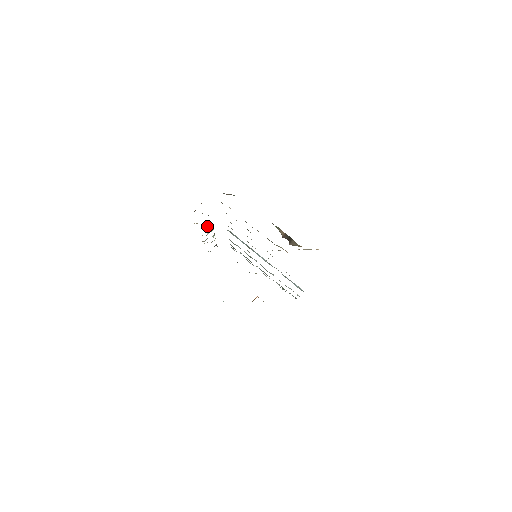
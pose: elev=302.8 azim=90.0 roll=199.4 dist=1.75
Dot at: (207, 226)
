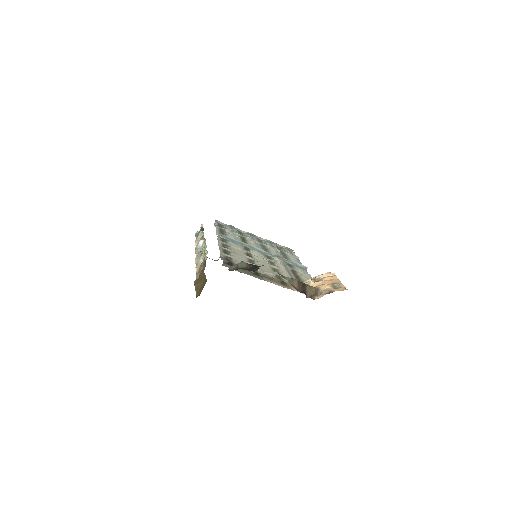
Dot at: (202, 251)
